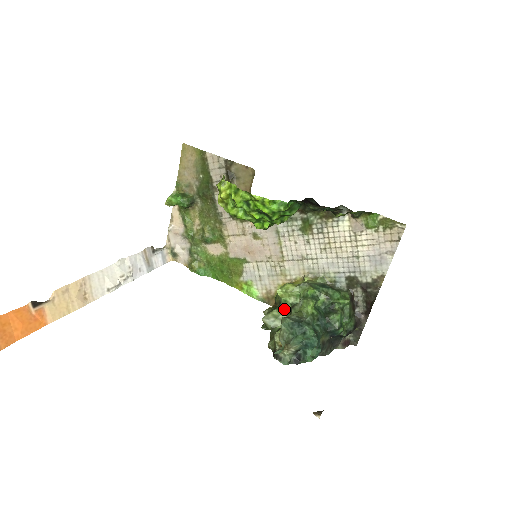
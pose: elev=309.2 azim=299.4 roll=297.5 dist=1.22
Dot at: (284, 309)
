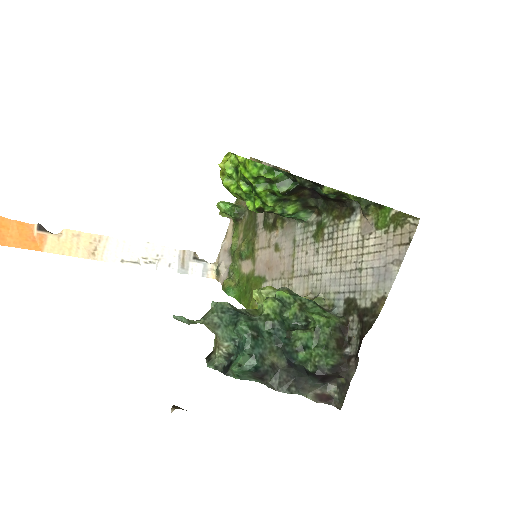
Dot at: occluded
